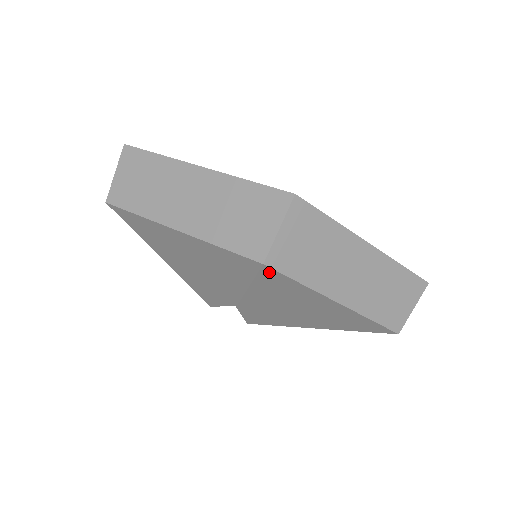
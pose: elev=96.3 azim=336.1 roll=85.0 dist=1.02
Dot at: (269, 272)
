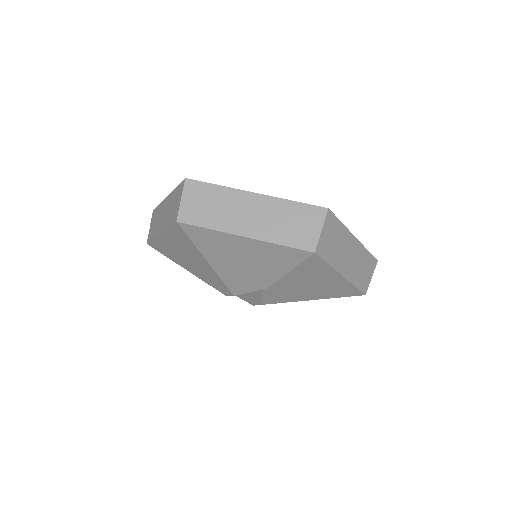
Dot at: (314, 258)
